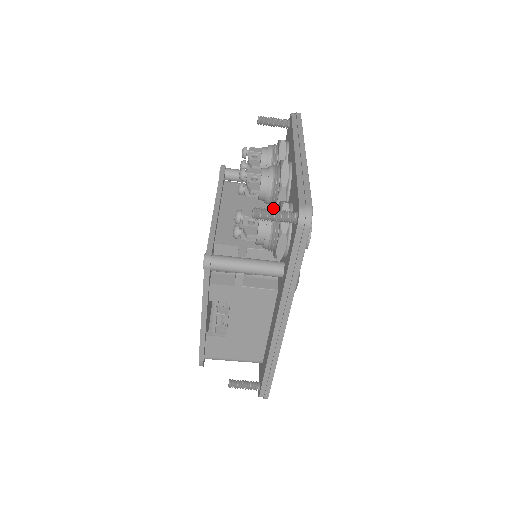
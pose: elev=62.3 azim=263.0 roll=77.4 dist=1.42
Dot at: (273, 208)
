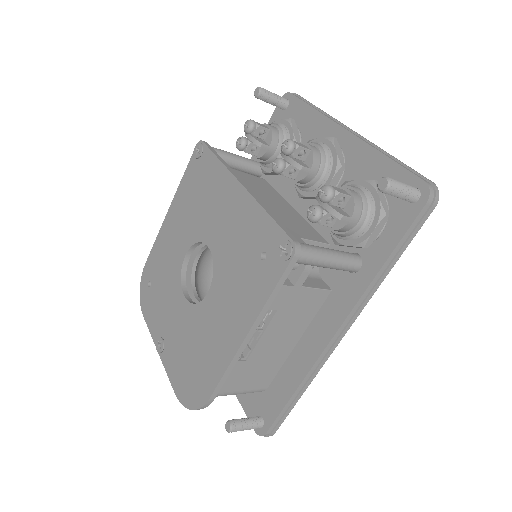
Dot at: (359, 186)
